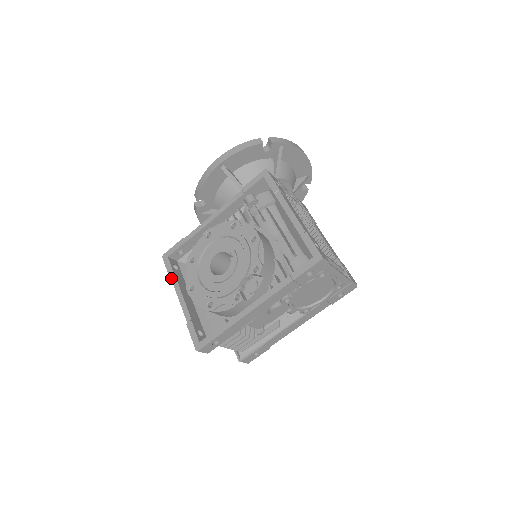
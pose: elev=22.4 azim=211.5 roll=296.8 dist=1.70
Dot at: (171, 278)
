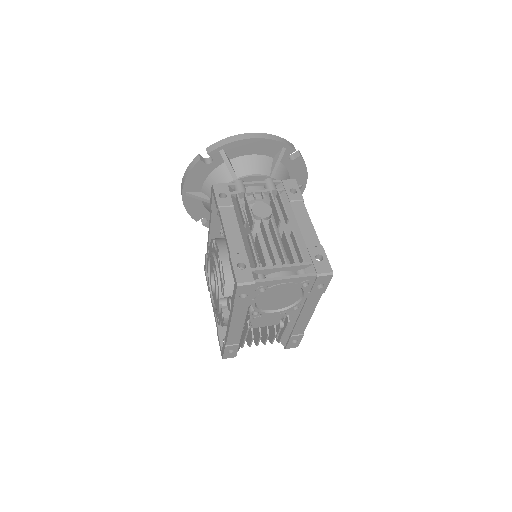
Dot at: occluded
